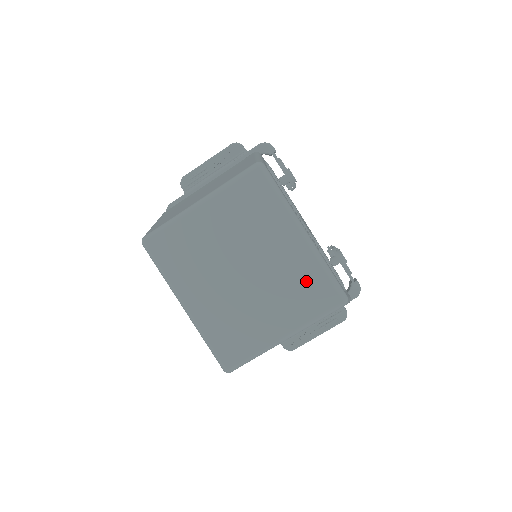
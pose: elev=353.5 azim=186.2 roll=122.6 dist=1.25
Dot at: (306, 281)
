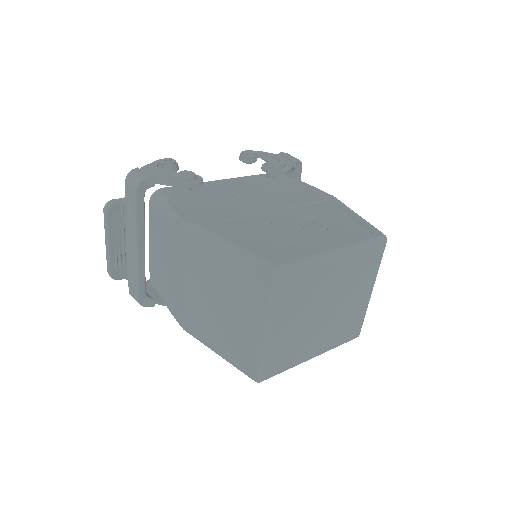
Dot at: (360, 264)
